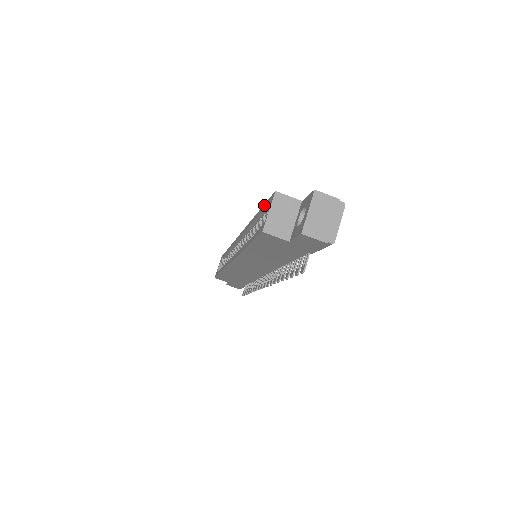
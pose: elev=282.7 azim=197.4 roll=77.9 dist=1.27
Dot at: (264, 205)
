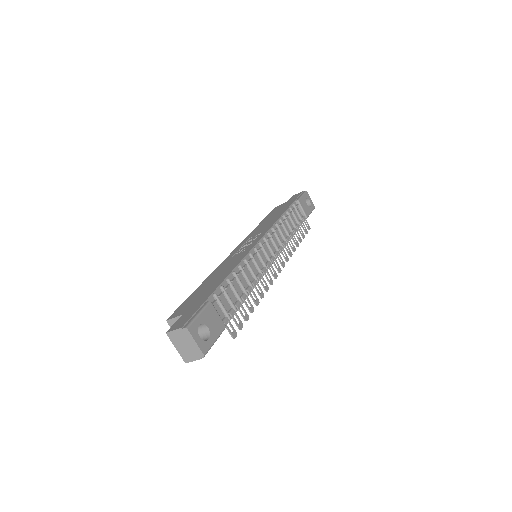
Dot at: occluded
